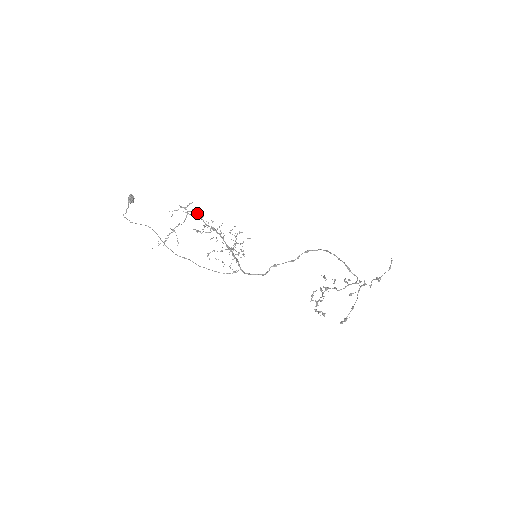
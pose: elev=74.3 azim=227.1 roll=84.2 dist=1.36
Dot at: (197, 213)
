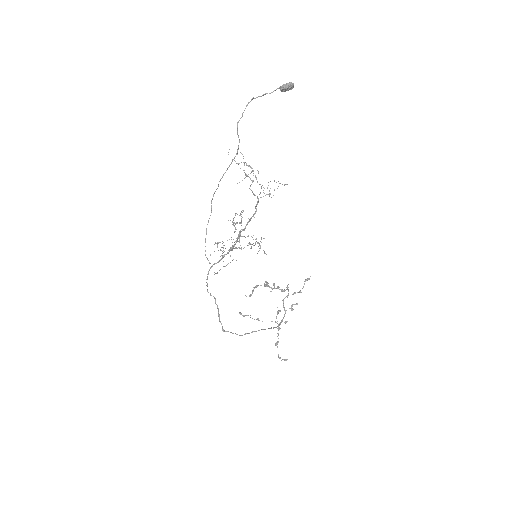
Dot at: occluded
